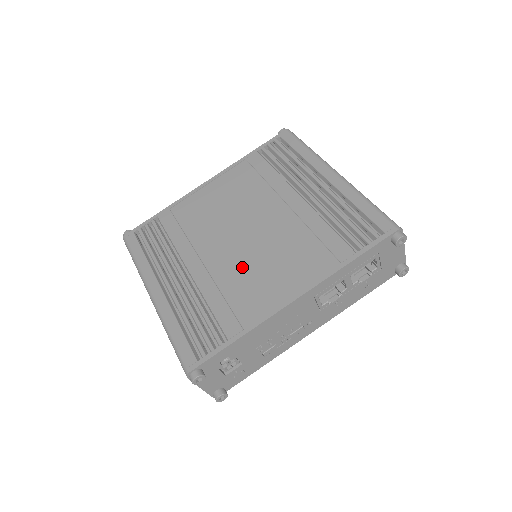
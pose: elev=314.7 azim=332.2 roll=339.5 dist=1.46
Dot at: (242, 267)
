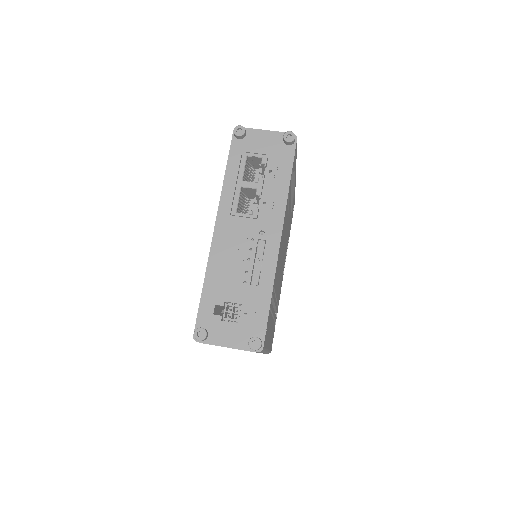
Dot at: occluded
